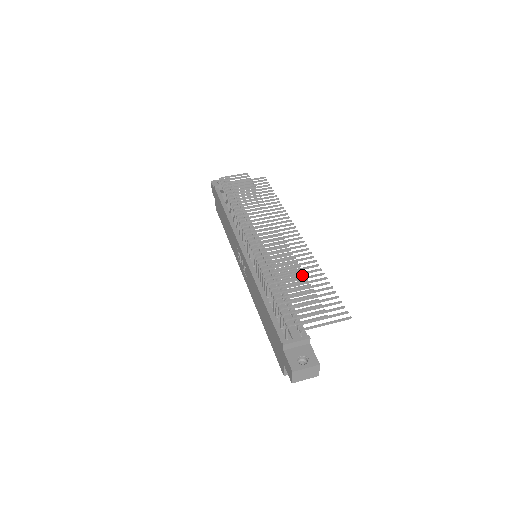
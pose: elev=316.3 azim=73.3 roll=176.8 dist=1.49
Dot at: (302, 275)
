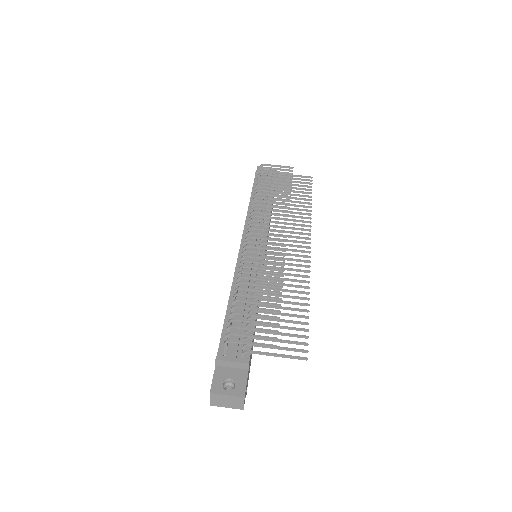
Dot at: (278, 291)
